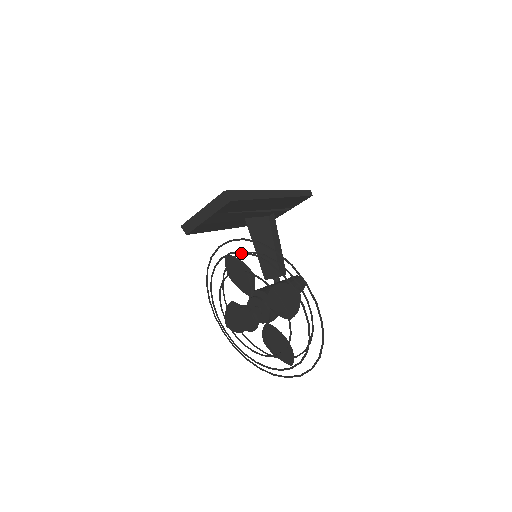
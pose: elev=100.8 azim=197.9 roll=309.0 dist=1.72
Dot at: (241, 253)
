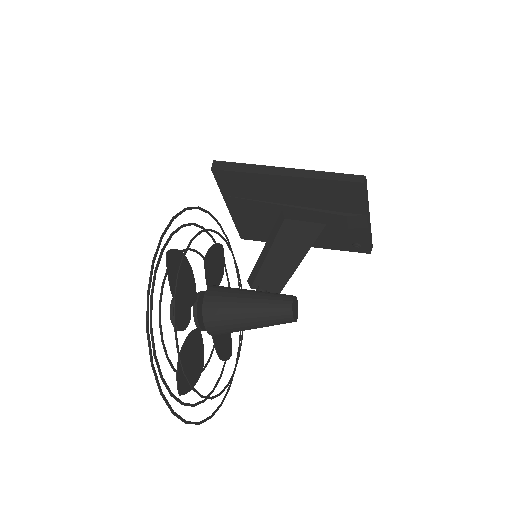
Dot at: (226, 241)
